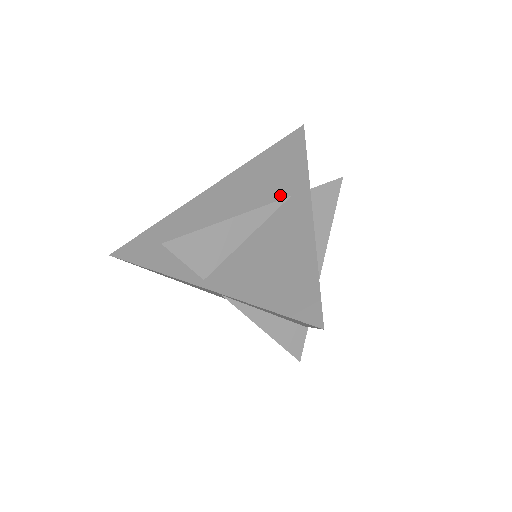
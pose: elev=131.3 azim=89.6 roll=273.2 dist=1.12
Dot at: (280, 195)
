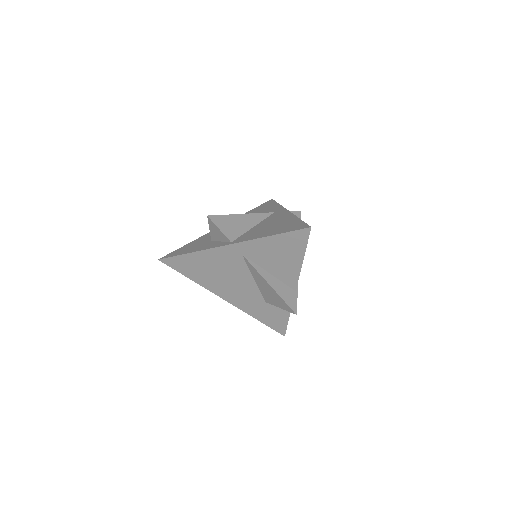
Dot at: occluded
